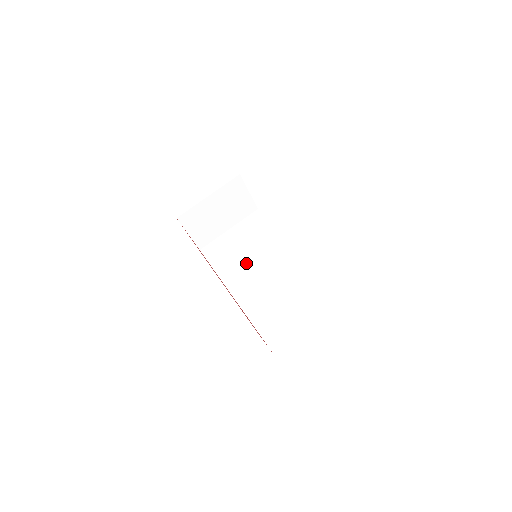
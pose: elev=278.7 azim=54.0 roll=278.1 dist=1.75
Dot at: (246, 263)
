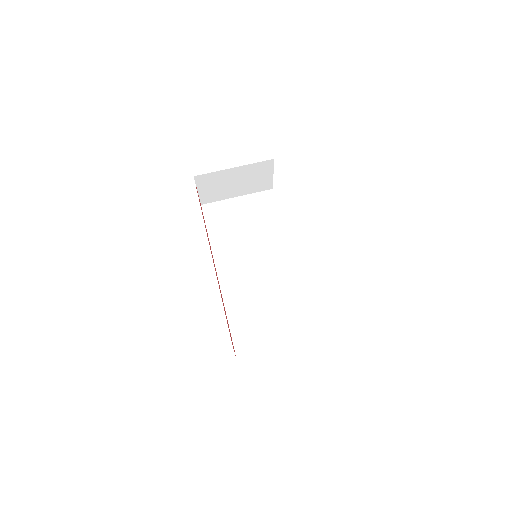
Dot at: (242, 246)
